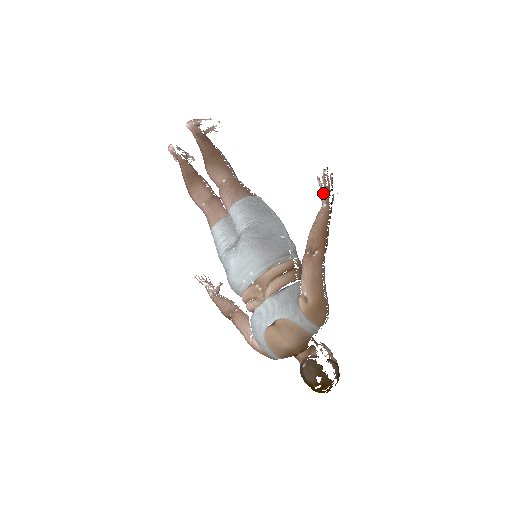
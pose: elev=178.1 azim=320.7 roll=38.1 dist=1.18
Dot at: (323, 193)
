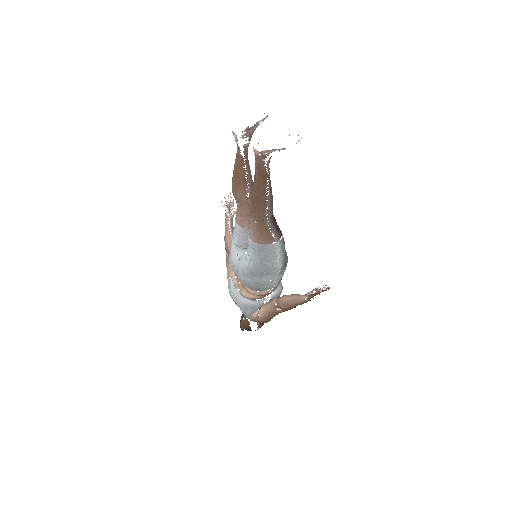
Dot at: (310, 295)
